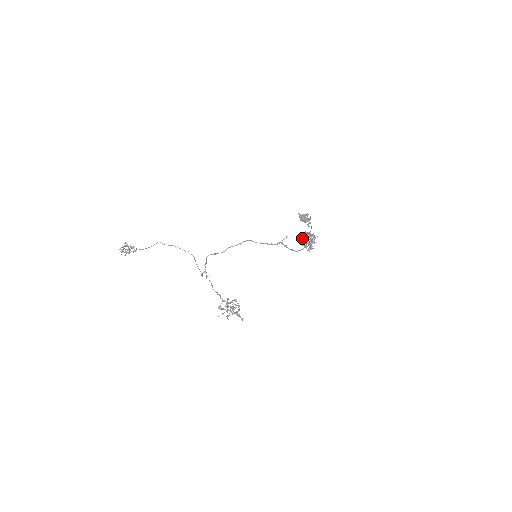
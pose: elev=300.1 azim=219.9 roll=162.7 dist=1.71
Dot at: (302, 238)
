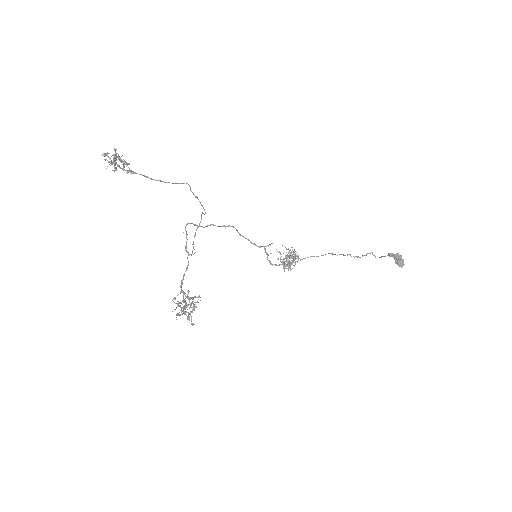
Dot at: occluded
